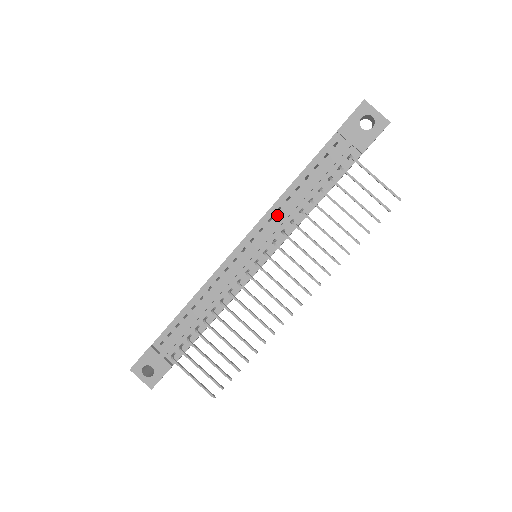
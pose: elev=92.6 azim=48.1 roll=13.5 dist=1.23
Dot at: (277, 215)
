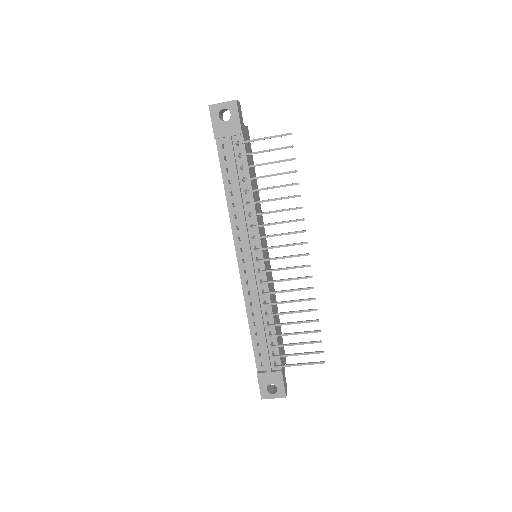
Dot at: (238, 221)
